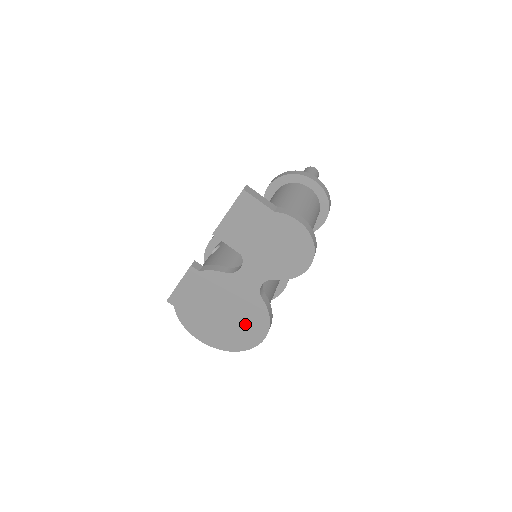
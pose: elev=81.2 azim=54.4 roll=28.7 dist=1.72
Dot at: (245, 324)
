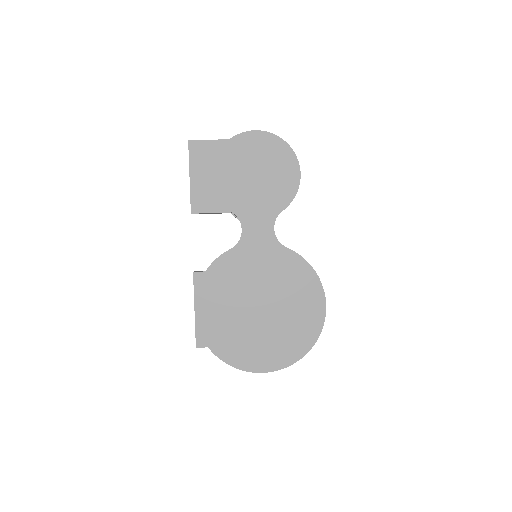
Dot at: (293, 298)
